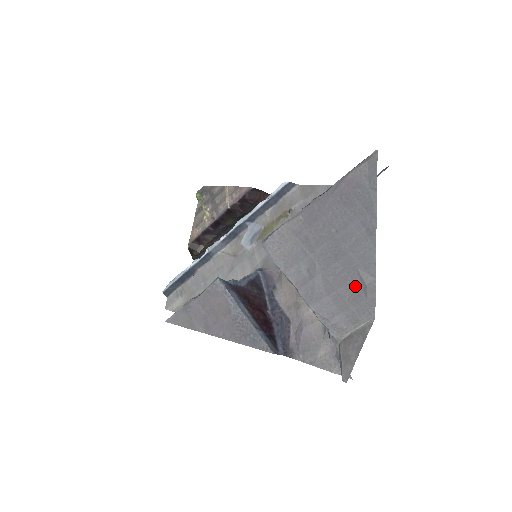
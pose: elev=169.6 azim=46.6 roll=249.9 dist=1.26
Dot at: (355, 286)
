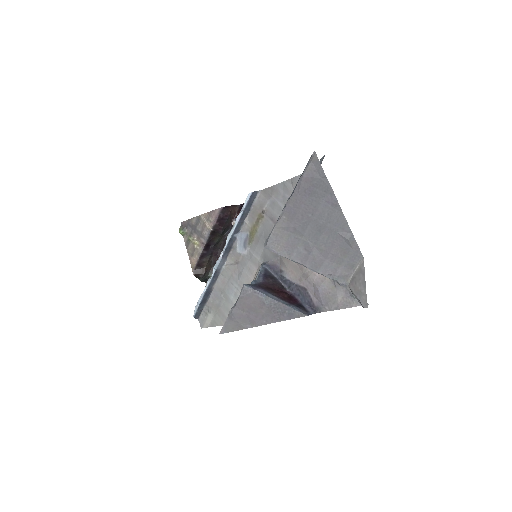
Dot at: (341, 244)
